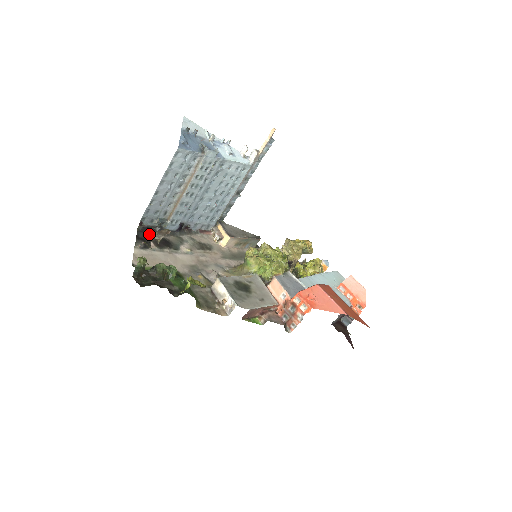
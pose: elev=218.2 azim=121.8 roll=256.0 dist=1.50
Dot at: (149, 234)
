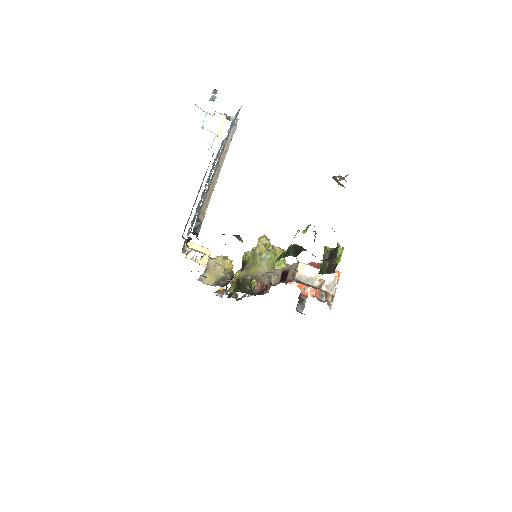
Dot at: occluded
